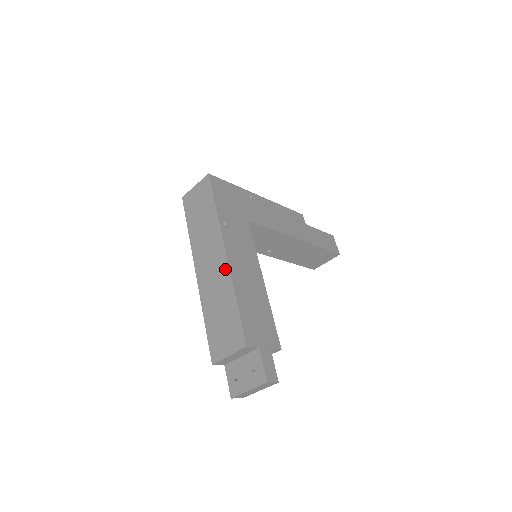
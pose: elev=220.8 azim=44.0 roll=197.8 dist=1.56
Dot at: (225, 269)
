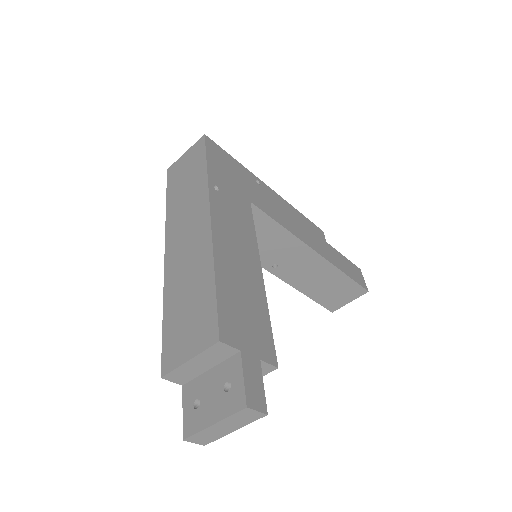
Dot at: (205, 237)
